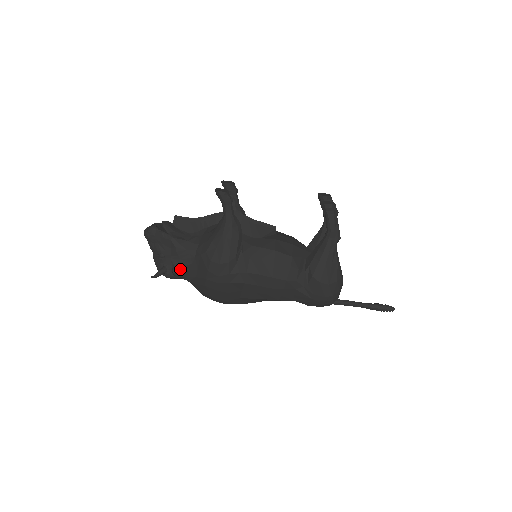
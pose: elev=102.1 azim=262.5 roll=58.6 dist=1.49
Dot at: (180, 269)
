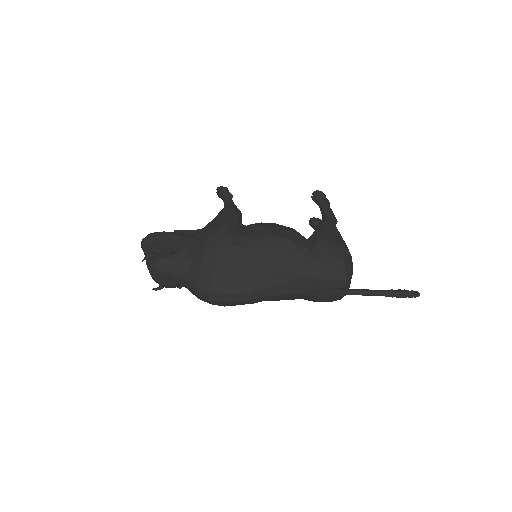
Dot at: (176, 253)
